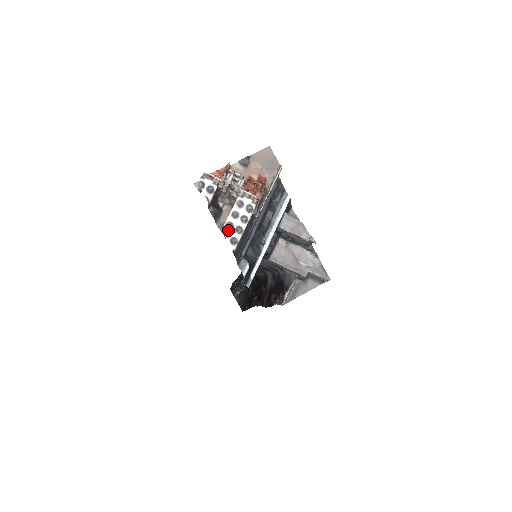
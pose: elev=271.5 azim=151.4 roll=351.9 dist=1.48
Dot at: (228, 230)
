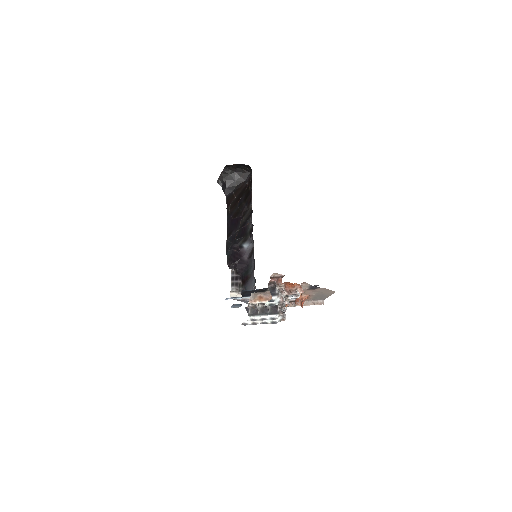
Dot at: (250, 320)
